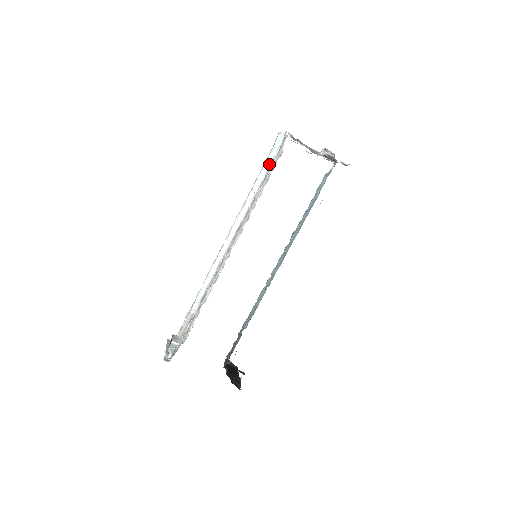
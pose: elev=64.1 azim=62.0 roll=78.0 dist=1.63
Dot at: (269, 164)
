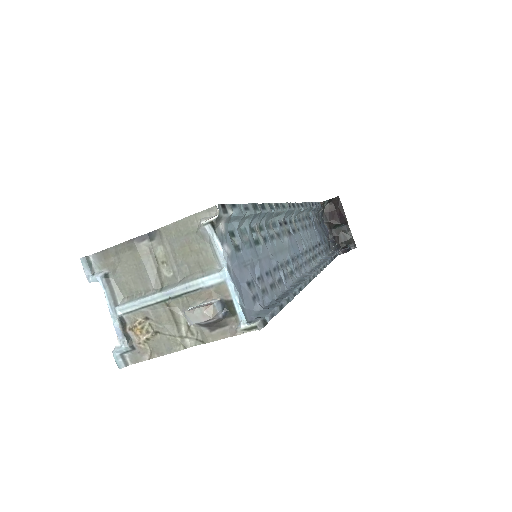
Dot at: occluded
